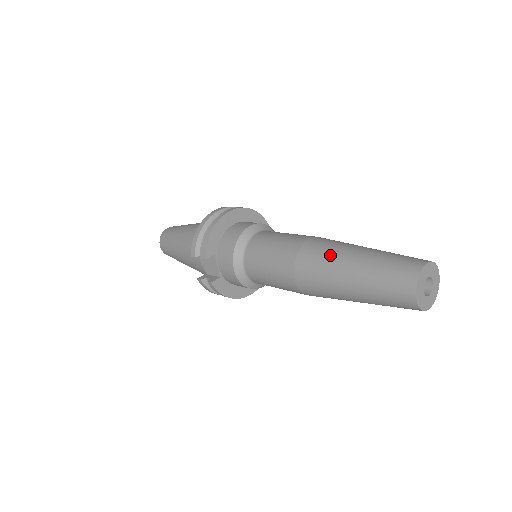
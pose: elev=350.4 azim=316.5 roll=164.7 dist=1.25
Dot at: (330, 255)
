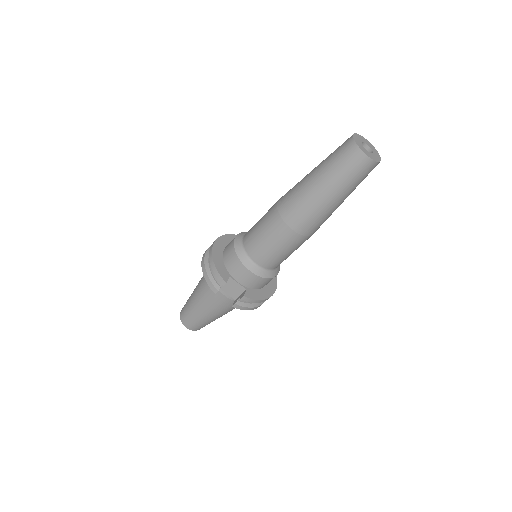
Dot at: (298, 192)
